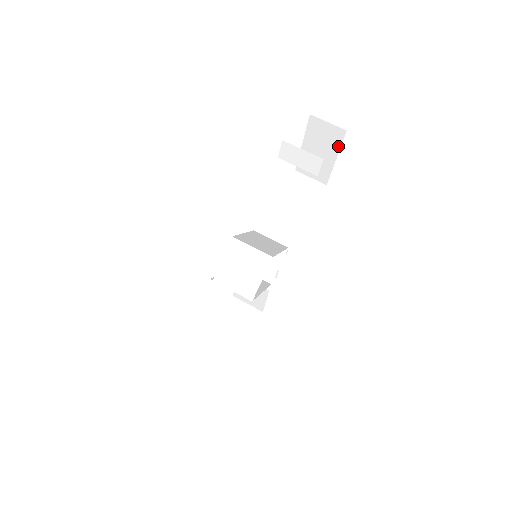
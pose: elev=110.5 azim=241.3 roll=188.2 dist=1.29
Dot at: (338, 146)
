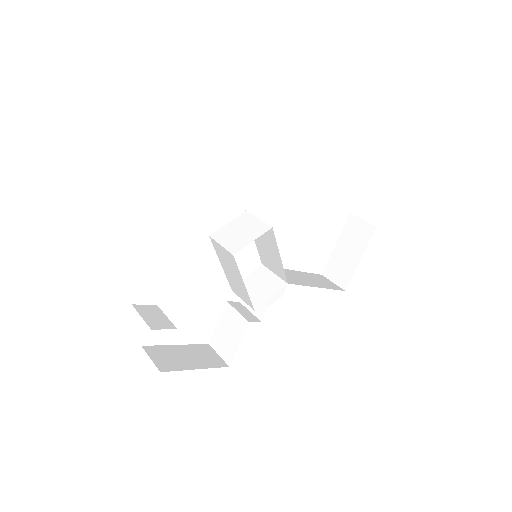
Dot at: (366, 244)
